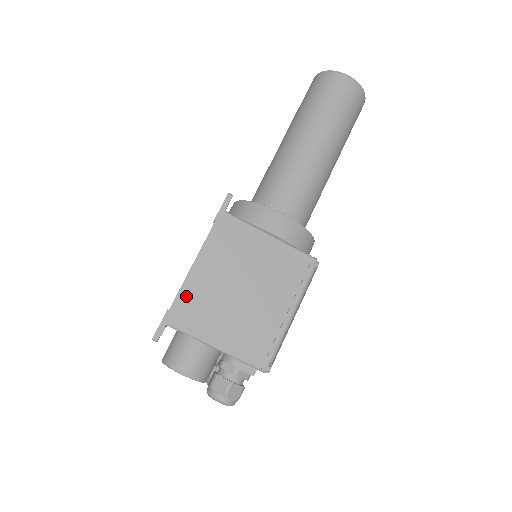
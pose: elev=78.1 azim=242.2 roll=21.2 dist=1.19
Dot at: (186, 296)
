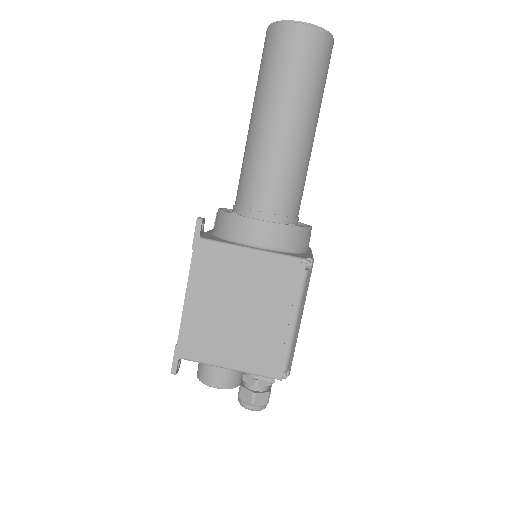
Dot at: (188, 329)
